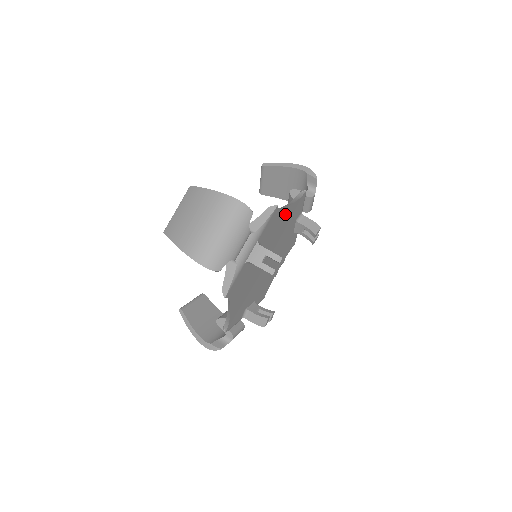
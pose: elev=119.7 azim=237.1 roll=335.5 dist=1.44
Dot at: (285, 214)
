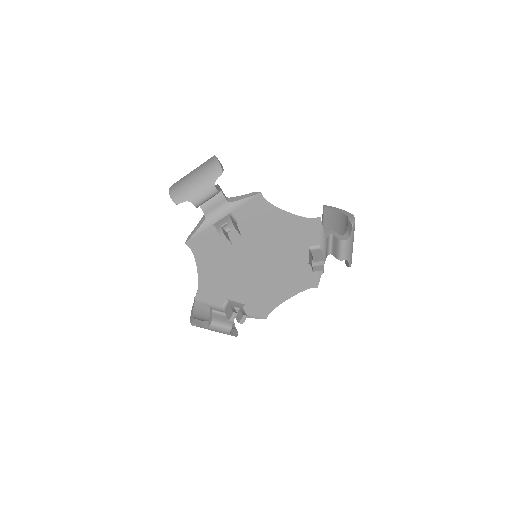
Dot at: (281, 218)
